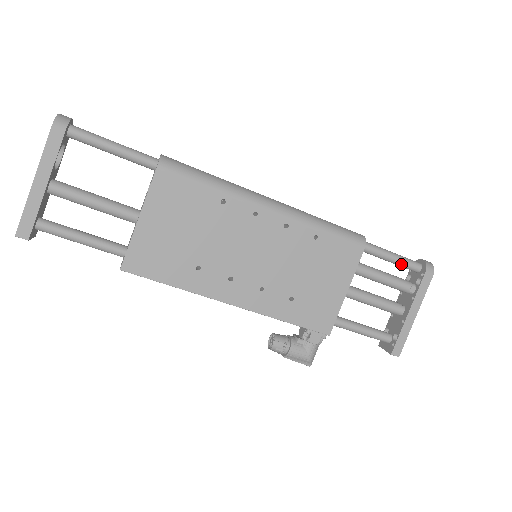
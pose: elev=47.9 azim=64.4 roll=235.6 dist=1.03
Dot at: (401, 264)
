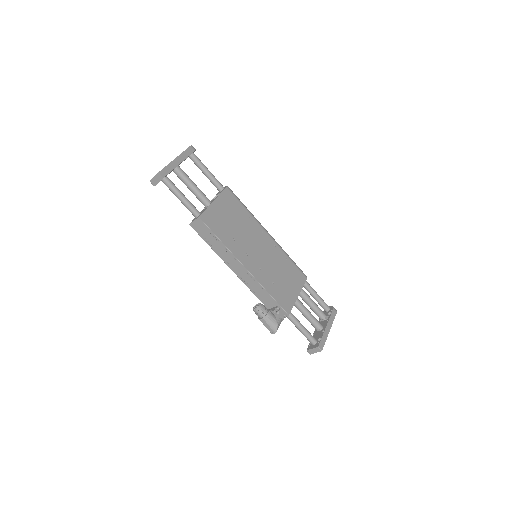
Dot at: (321, 301)
